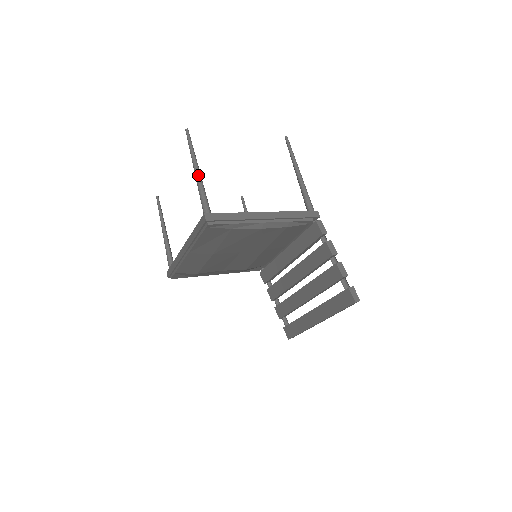
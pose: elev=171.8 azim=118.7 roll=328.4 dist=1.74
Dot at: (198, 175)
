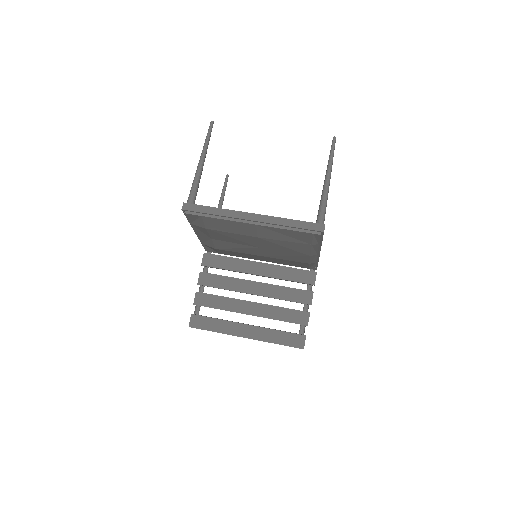
Dot at: occluded
